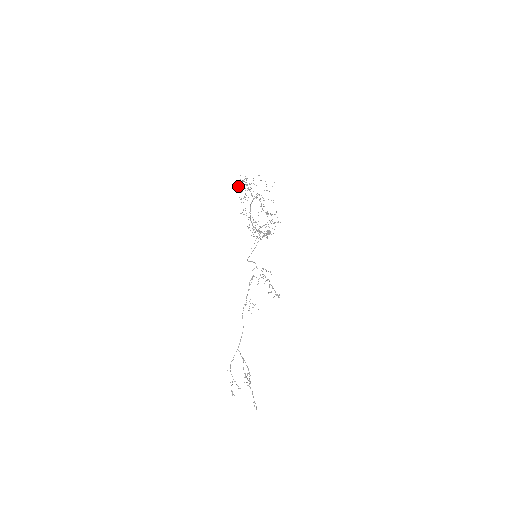
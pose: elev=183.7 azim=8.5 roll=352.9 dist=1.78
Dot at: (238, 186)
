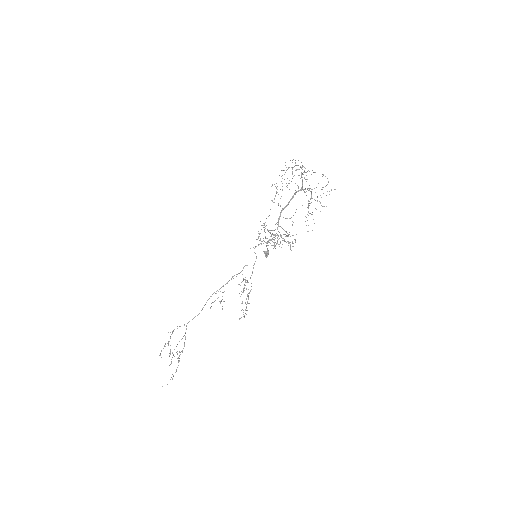
Dot at: occluded
